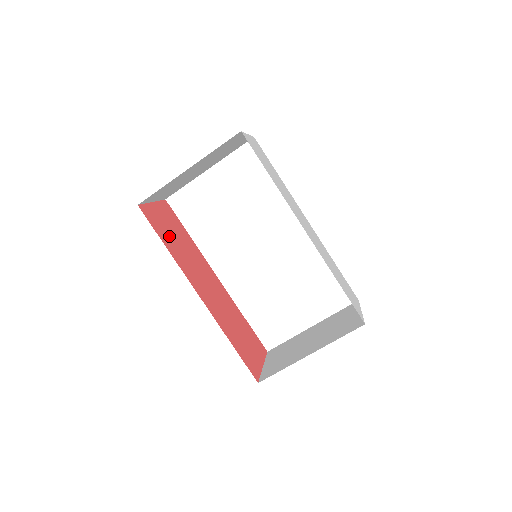
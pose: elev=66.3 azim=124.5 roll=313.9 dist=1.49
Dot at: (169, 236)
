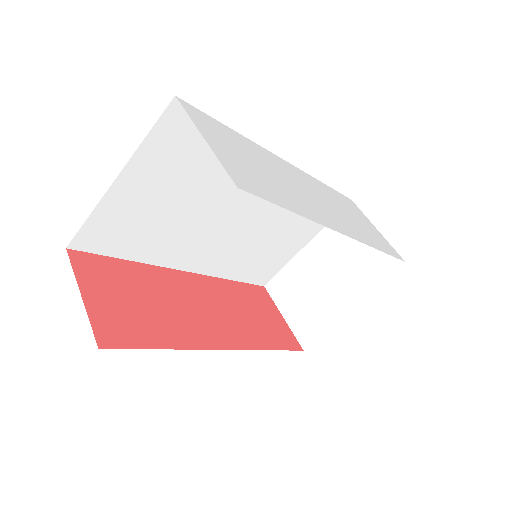
Dot at: (143, 319)
